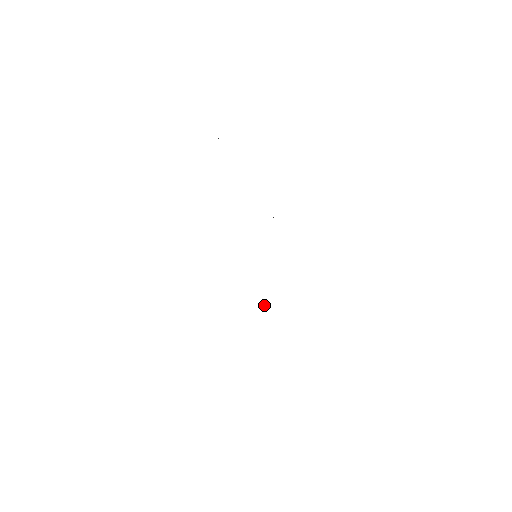
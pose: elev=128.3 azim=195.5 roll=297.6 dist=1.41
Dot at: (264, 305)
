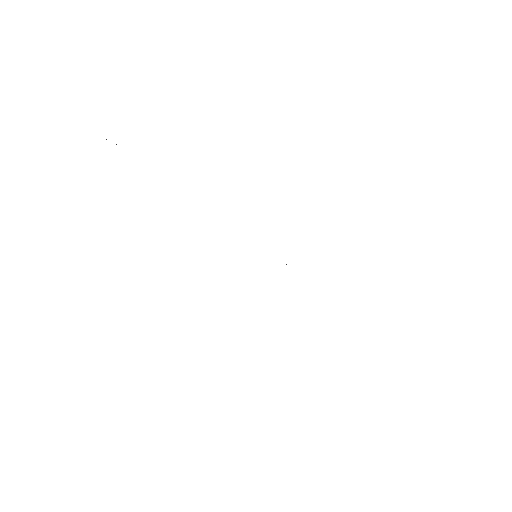
Dot at: occluded
